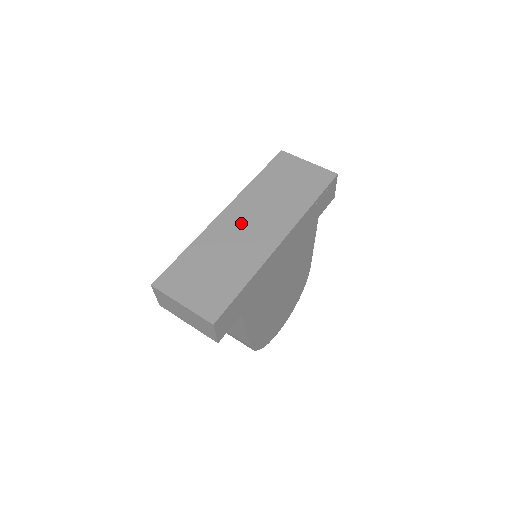
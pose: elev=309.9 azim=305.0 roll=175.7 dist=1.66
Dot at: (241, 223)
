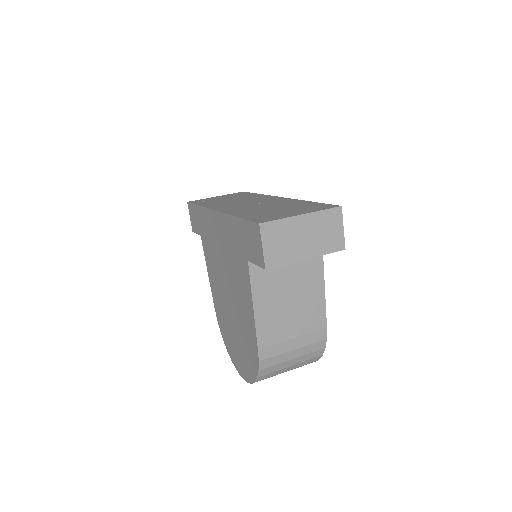
Dot at: (241, 205)
